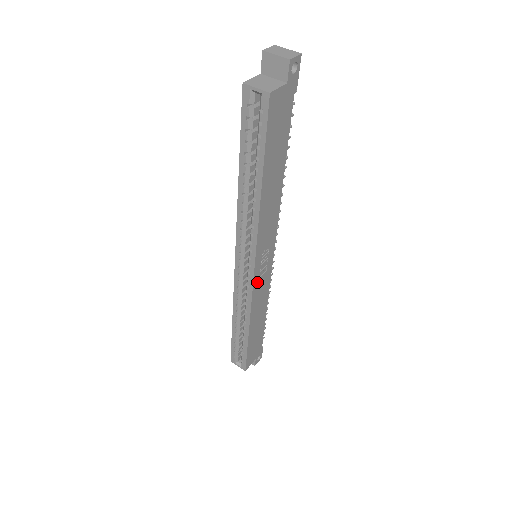
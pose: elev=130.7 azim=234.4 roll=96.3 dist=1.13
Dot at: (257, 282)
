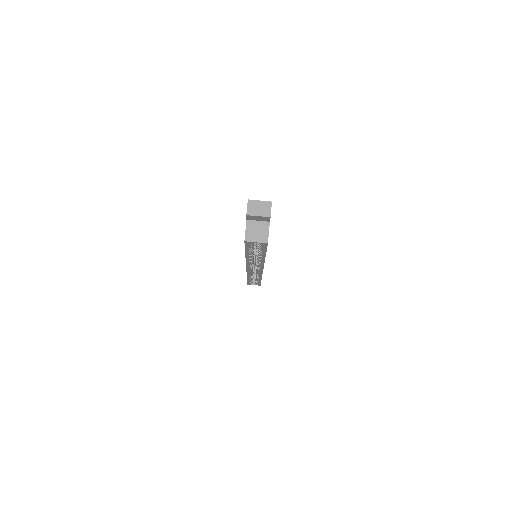
Dot at: occluded
